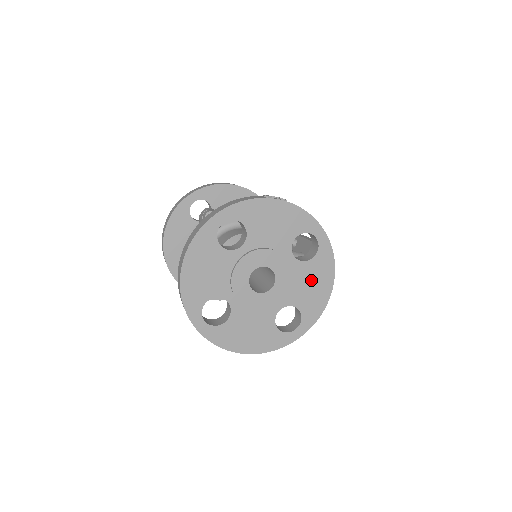
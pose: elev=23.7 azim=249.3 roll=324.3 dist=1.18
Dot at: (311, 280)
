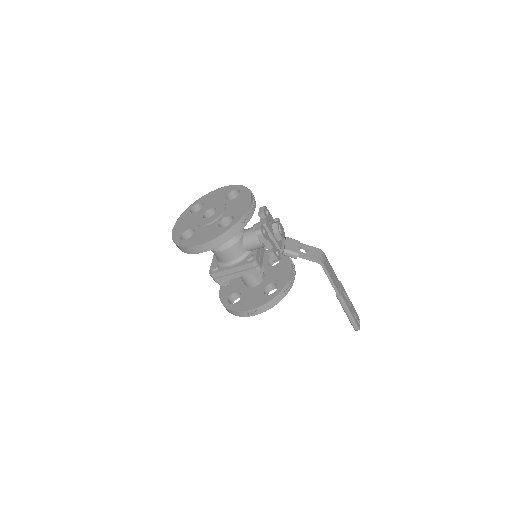
Dot at: (238, 203)
